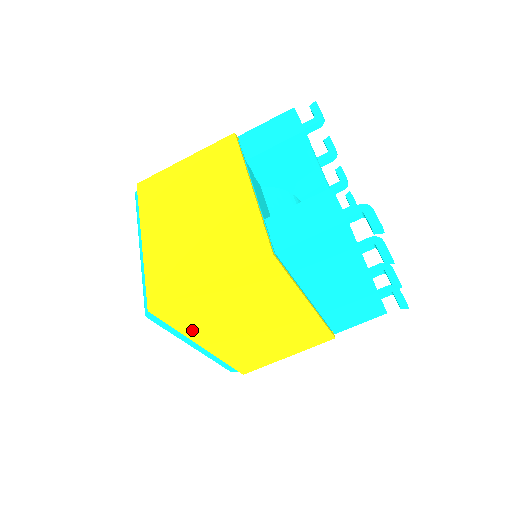
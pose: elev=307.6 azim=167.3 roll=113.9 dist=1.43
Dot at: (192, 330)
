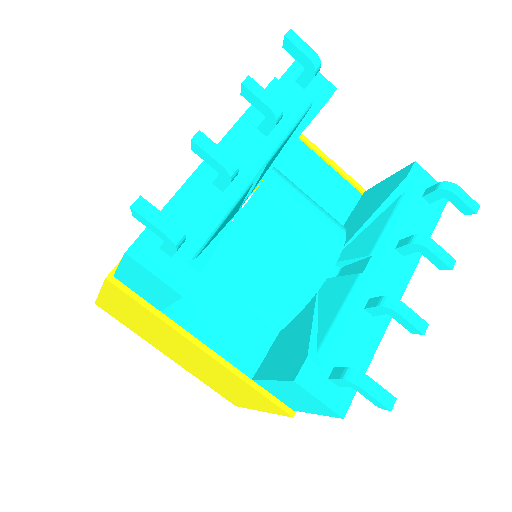
Dot at: occluded
